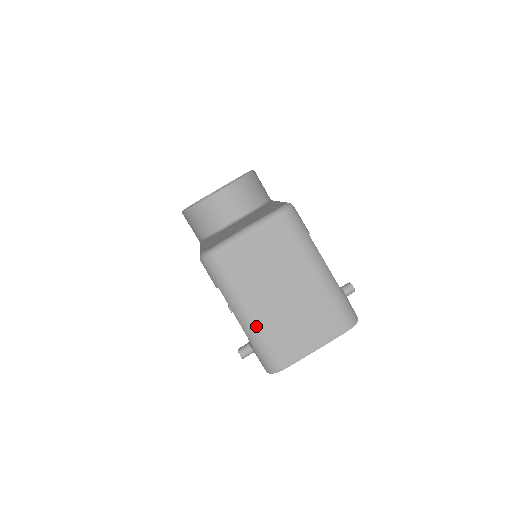
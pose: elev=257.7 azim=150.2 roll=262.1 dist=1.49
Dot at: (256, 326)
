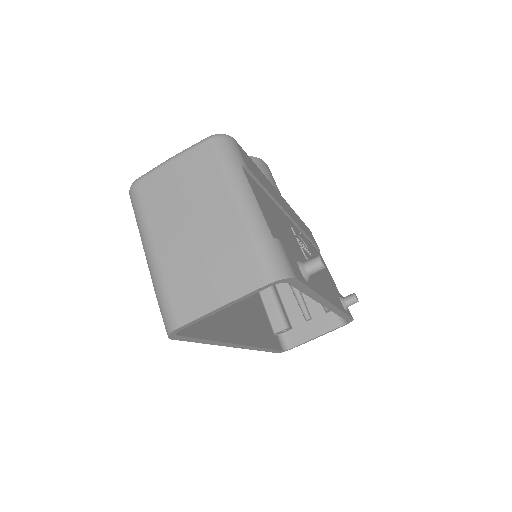
Dot at: (158, 266)
